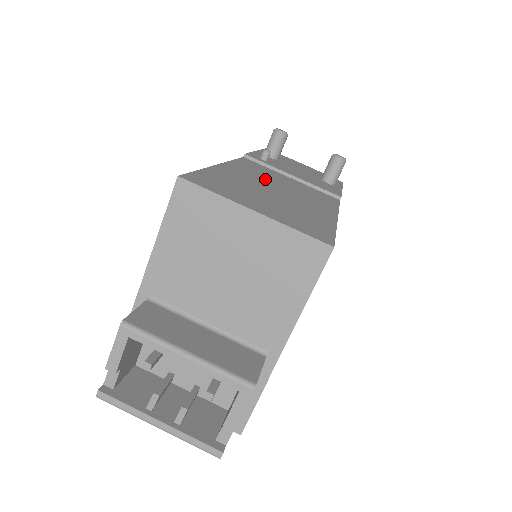
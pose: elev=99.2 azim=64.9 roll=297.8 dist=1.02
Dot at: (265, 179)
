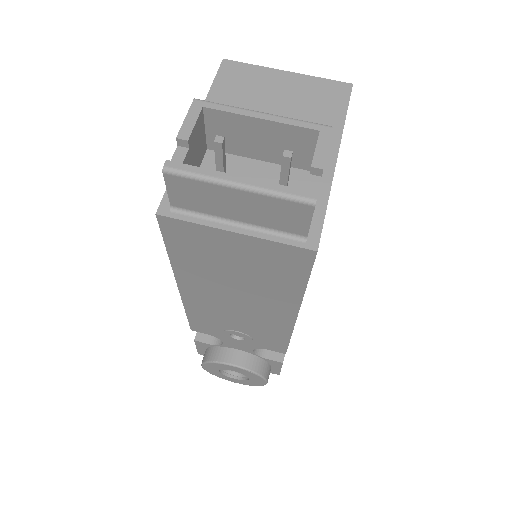
Dot at: occluded
